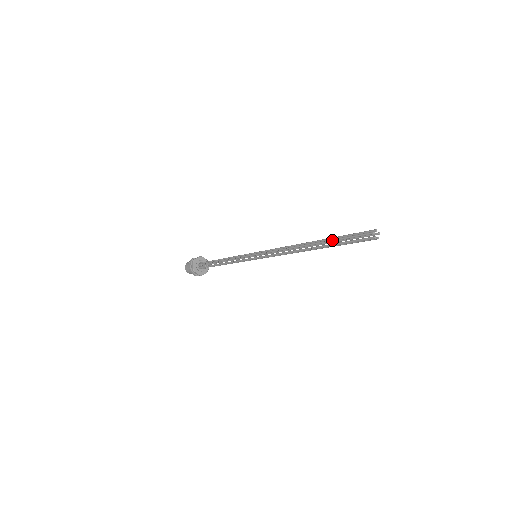
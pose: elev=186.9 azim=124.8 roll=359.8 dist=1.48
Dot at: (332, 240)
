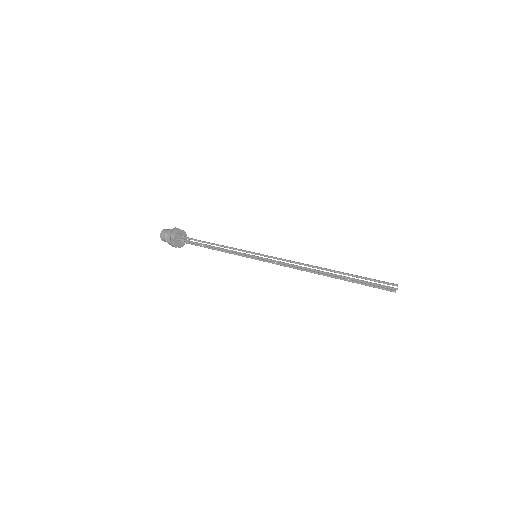
Dot at: (352, 275)
